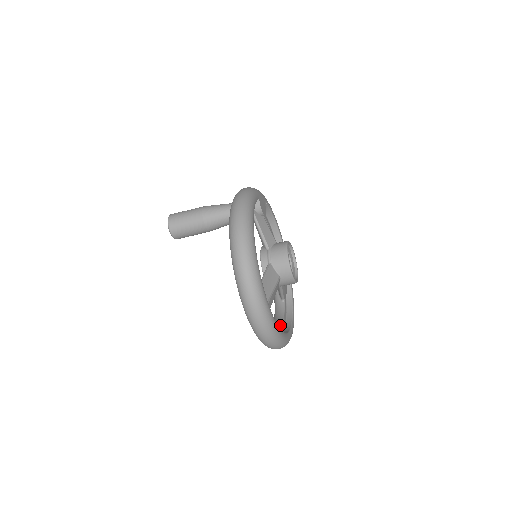
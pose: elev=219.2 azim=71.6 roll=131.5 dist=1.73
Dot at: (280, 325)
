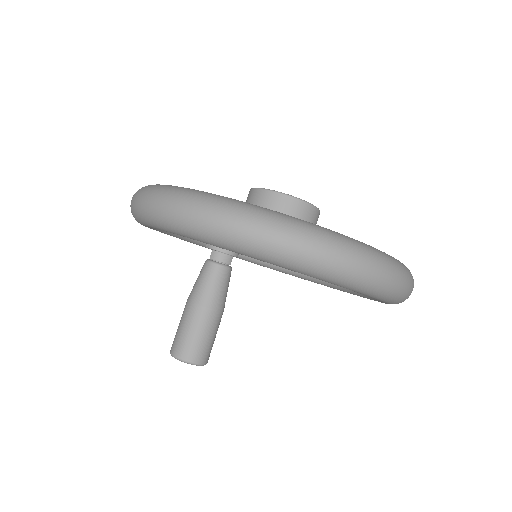
Dot at: occluded
